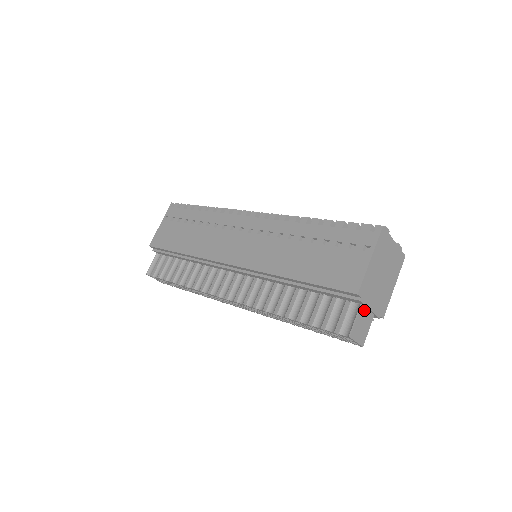
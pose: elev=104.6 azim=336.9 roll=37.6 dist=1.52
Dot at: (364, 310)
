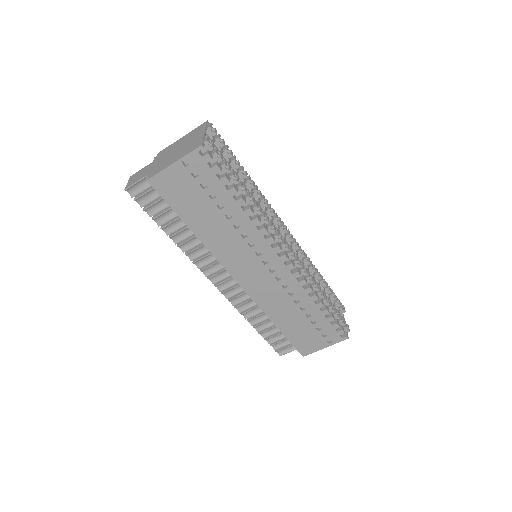
Dot at: occluded
